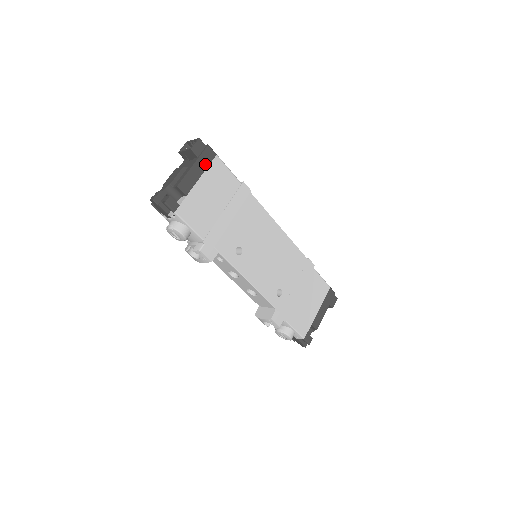
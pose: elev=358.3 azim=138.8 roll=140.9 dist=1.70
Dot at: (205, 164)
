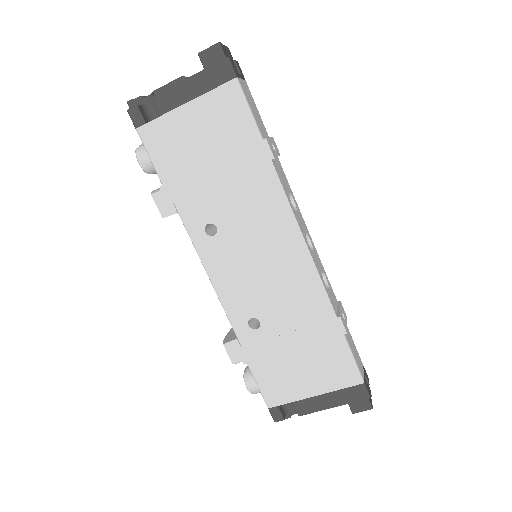
Dot at: (209, 84)
